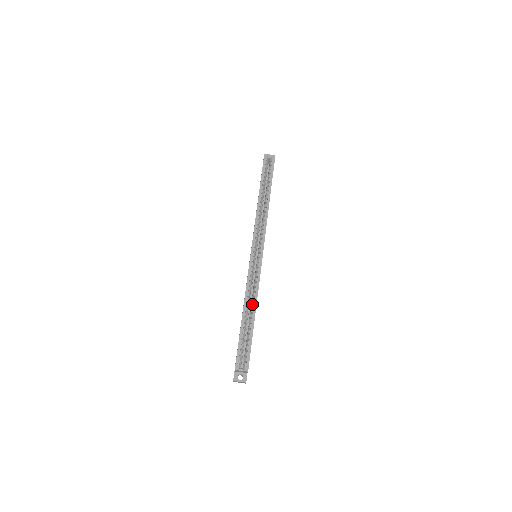
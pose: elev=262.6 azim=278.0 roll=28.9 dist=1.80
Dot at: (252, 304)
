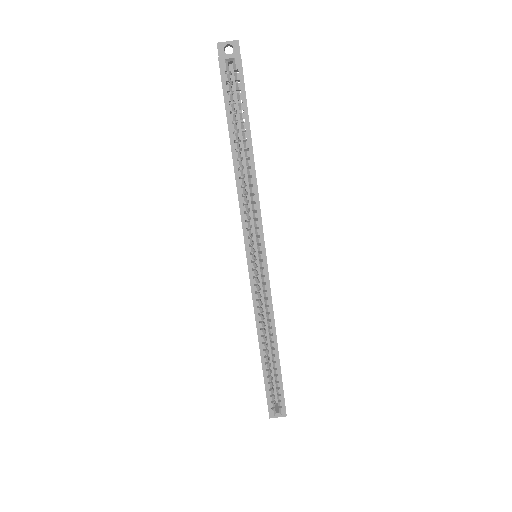
Dot at: (270, 337)
